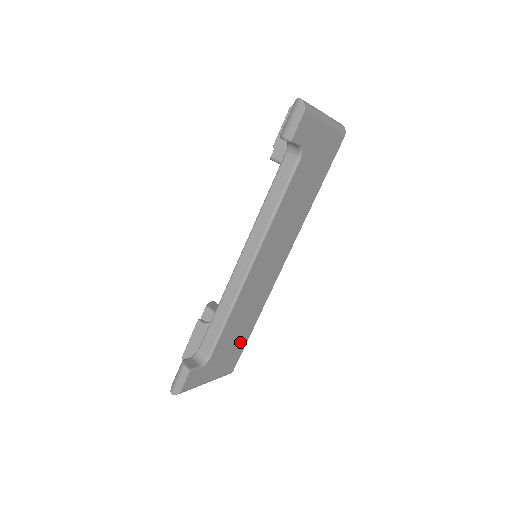
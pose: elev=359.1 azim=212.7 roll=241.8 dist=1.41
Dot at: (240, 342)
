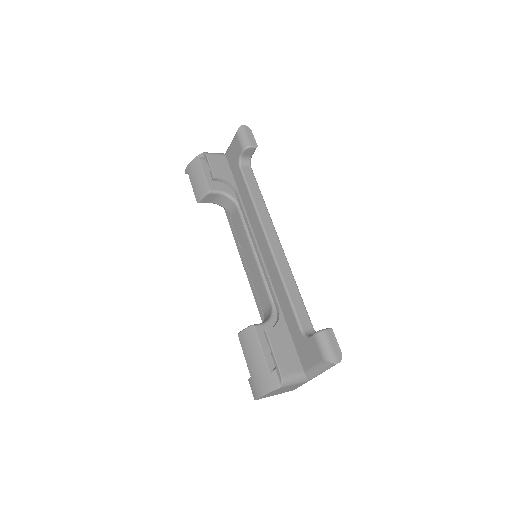
Dot at: occluded
